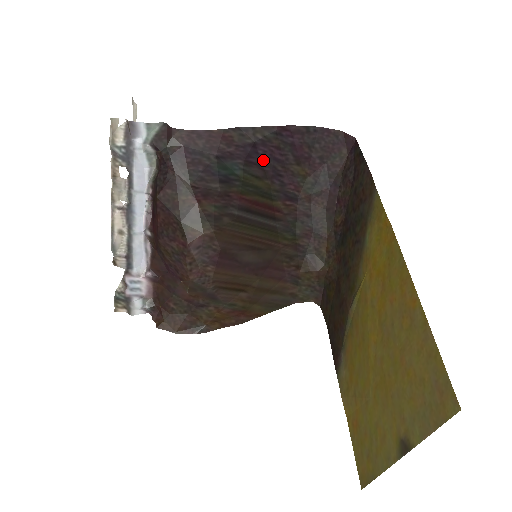
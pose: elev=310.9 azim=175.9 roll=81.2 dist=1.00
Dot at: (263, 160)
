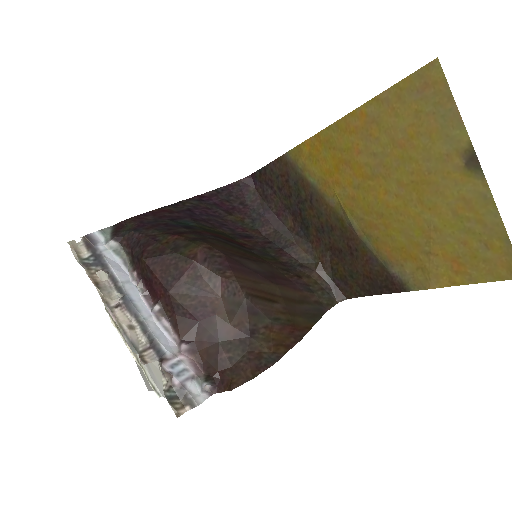
Dot at: (204, 218)
